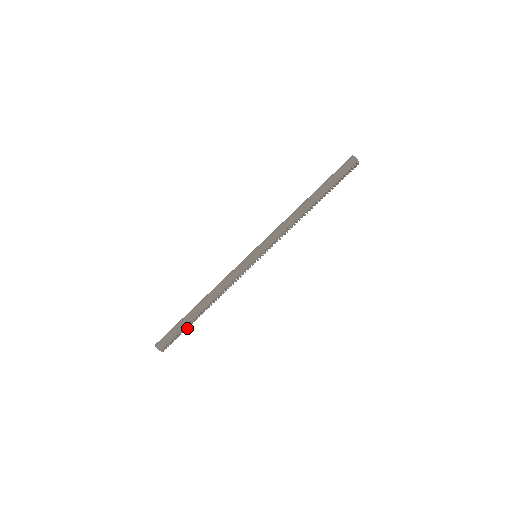
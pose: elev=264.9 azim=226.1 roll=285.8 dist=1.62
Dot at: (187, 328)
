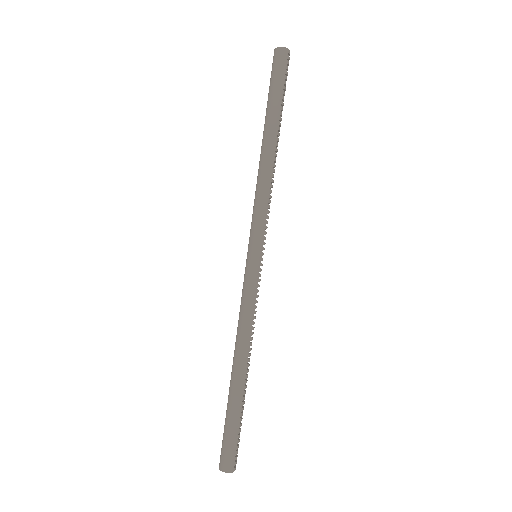
Dot at: (242, 413)
